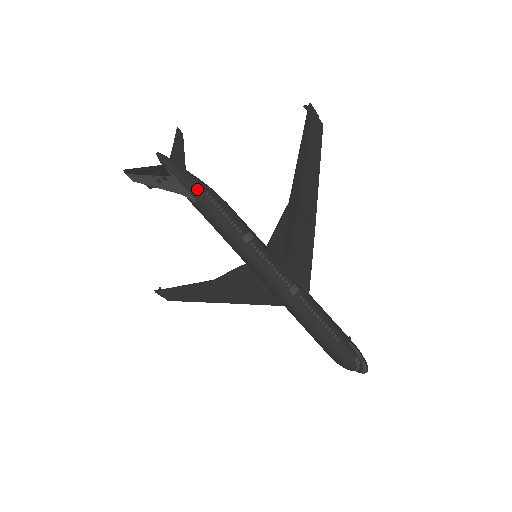
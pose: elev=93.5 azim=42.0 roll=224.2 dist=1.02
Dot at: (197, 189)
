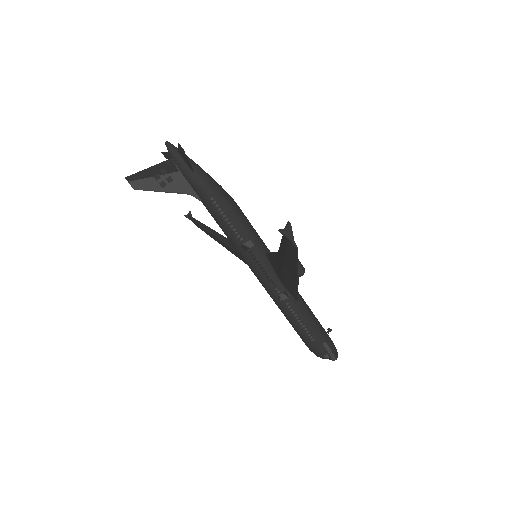
Dot at: (202, 193)
